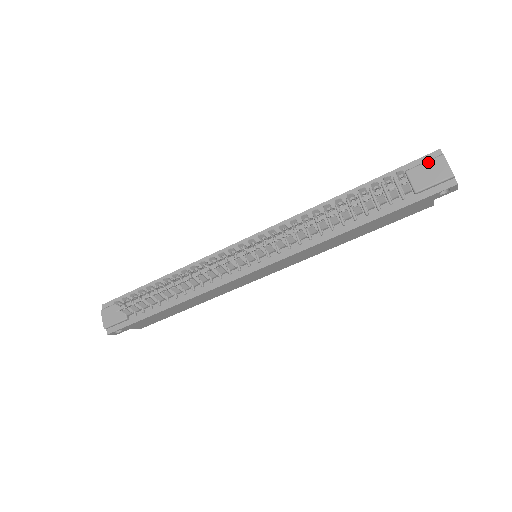
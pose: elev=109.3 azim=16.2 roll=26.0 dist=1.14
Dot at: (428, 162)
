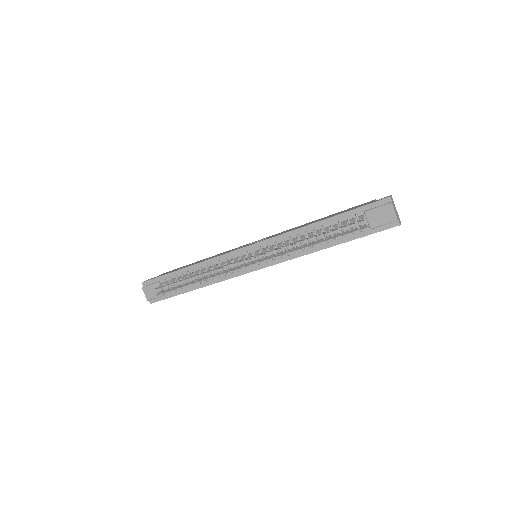
Dot at: (381, 207)
